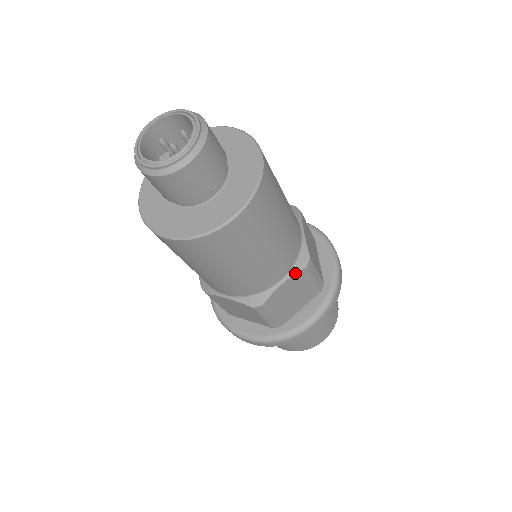
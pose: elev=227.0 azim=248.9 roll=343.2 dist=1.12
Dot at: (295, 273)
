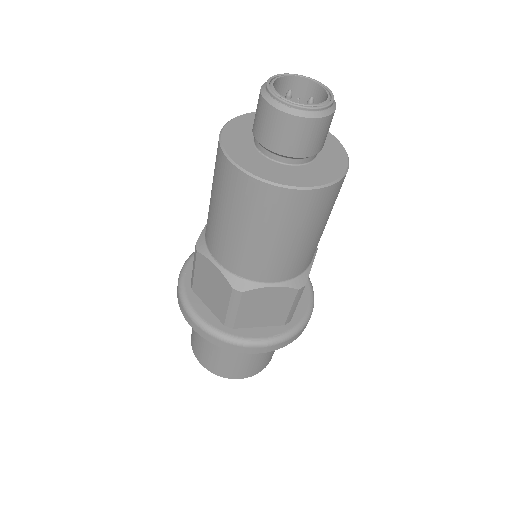
Dot at: (287, 286)
